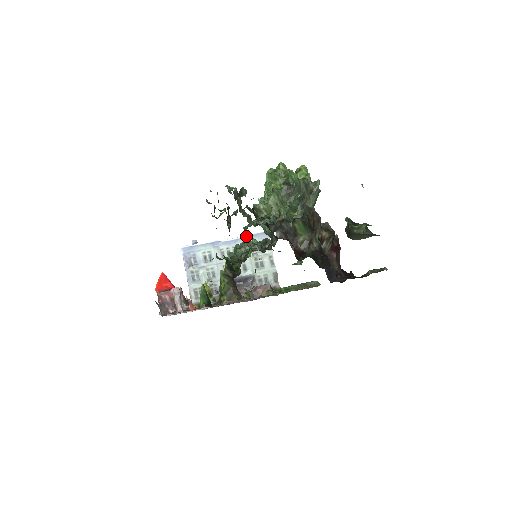
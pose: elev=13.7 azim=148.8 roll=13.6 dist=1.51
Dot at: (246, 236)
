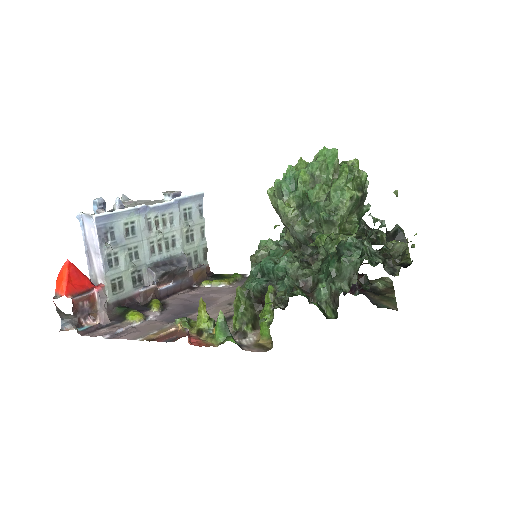
Dot at: (356, 276)
